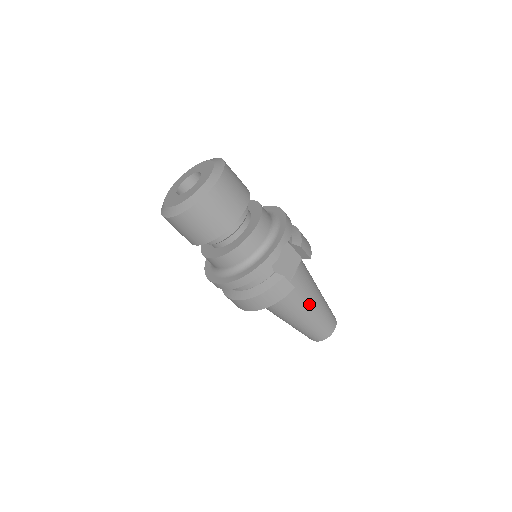
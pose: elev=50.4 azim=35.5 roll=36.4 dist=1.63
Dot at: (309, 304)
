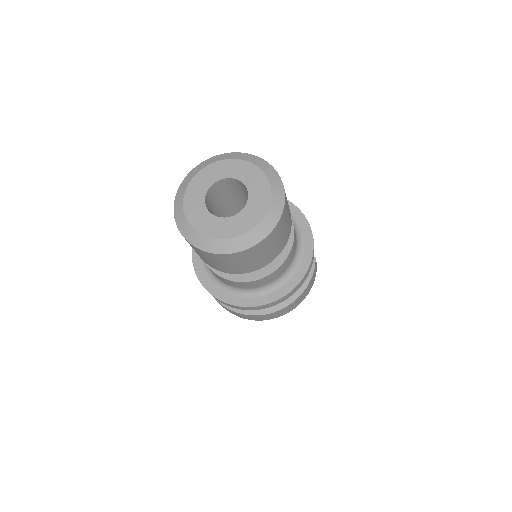
Dot at: occluded
